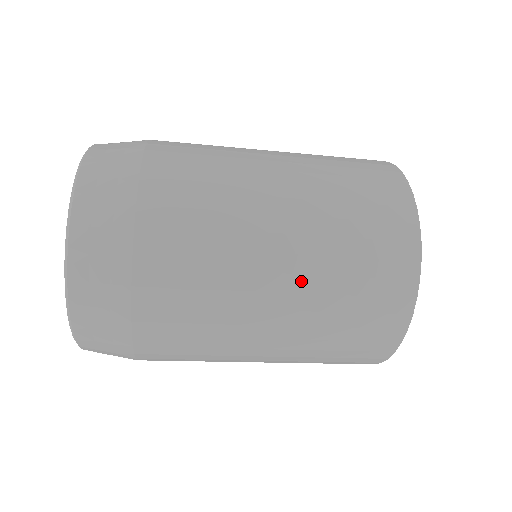
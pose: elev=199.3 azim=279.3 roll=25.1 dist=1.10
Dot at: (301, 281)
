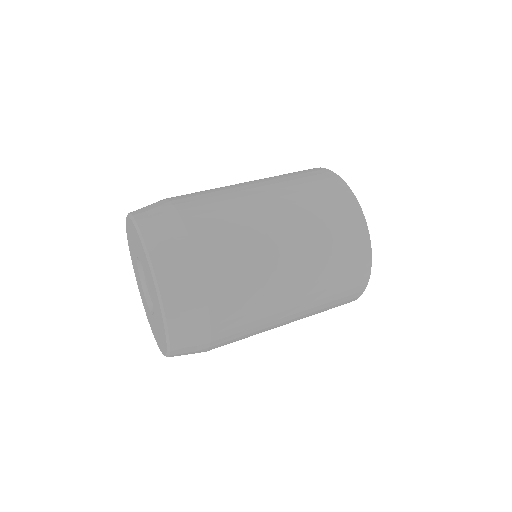
Dot at: (306, 267)
